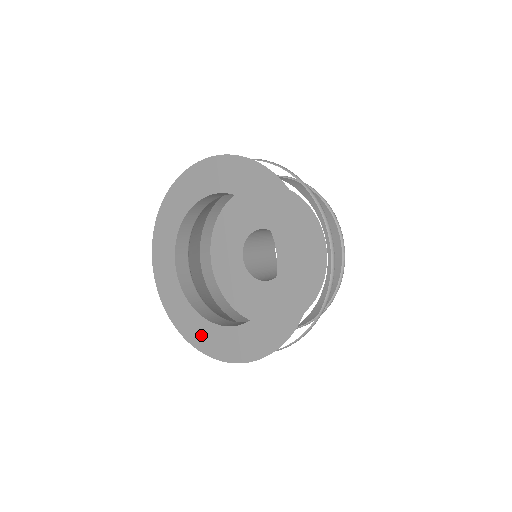
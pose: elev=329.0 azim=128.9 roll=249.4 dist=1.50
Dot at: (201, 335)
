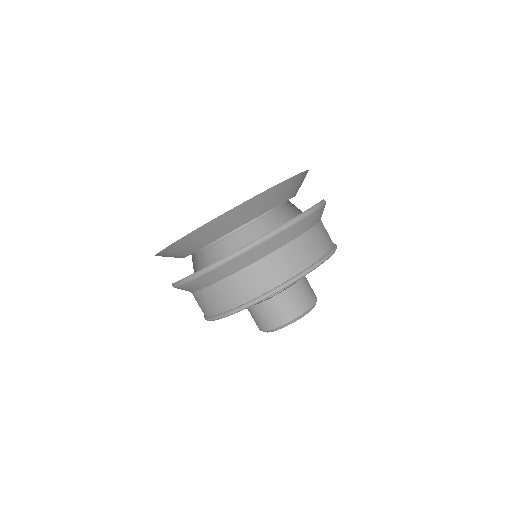
Dot at: occluded
